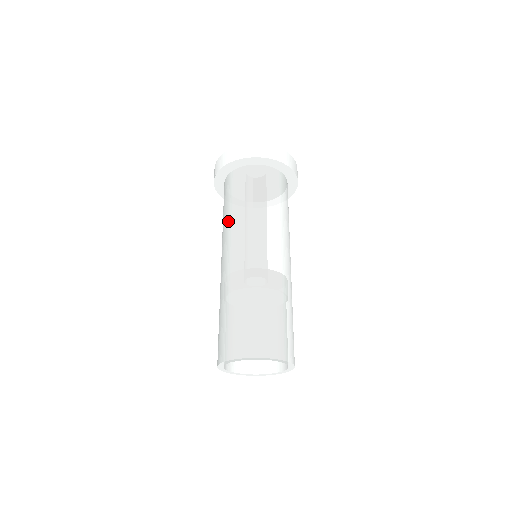
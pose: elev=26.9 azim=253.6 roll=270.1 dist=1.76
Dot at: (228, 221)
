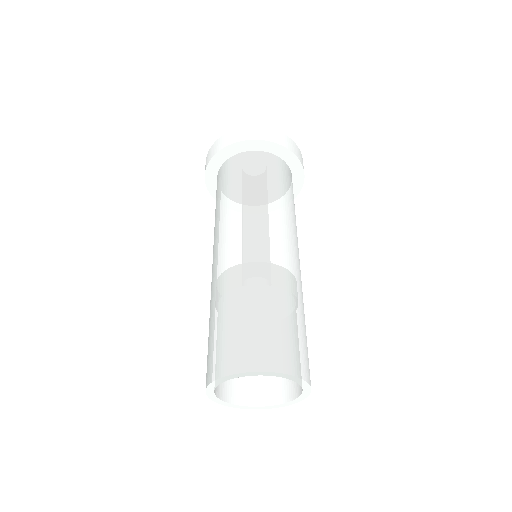
Dot at: (255, 200)
